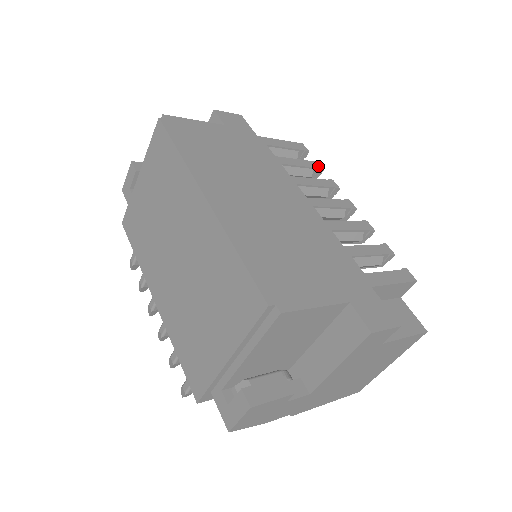
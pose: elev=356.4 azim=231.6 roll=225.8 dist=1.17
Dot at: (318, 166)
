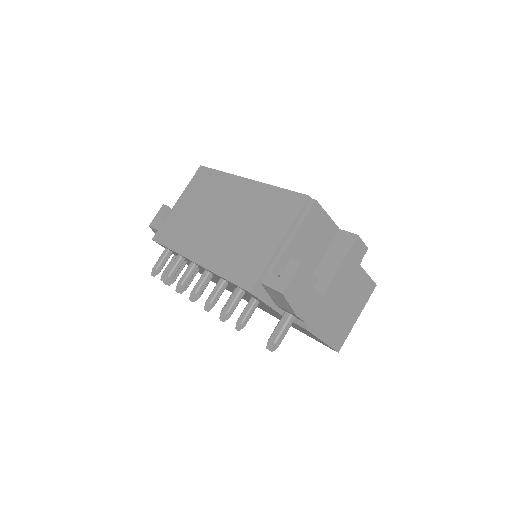
Dot at: occluded
